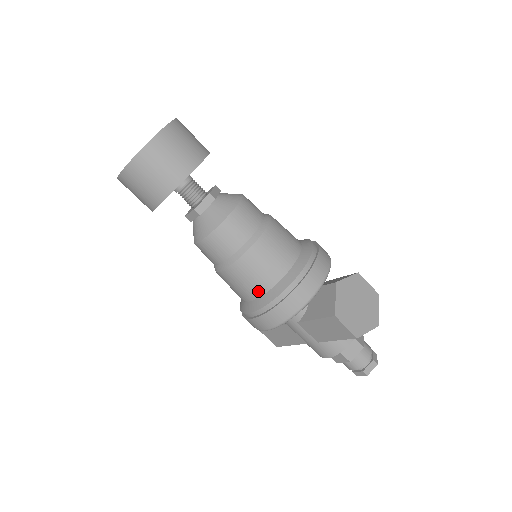
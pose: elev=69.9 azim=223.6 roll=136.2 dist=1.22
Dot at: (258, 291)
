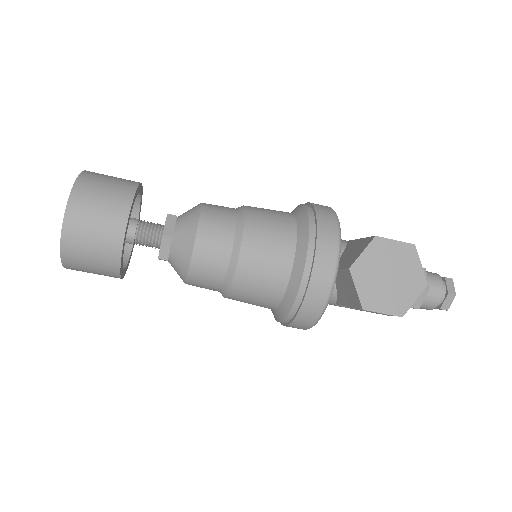
Dot at: (271, 305)
